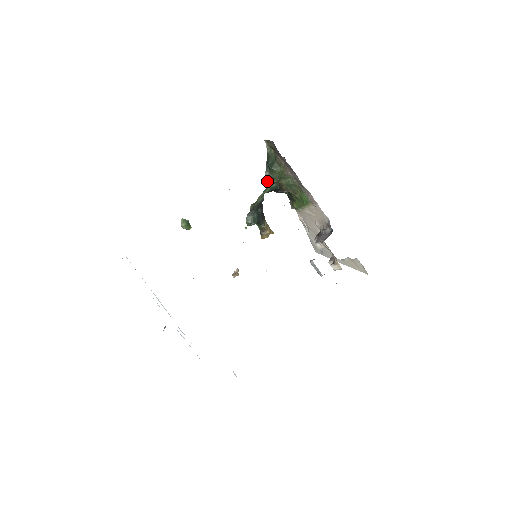
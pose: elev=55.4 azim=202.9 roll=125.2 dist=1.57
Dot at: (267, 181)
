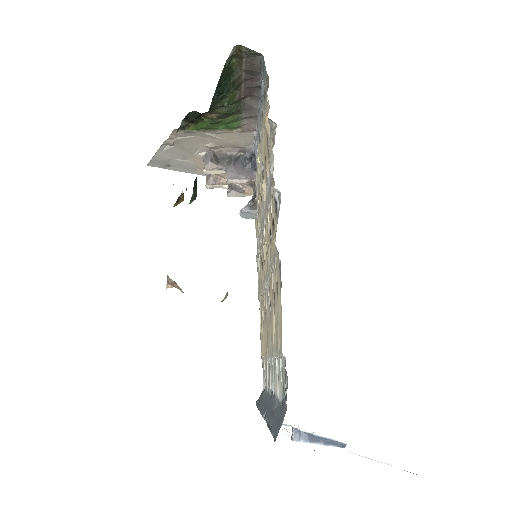
Dot at: occluded
